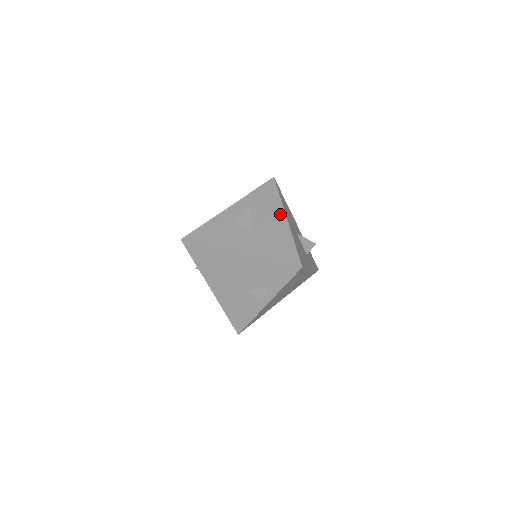
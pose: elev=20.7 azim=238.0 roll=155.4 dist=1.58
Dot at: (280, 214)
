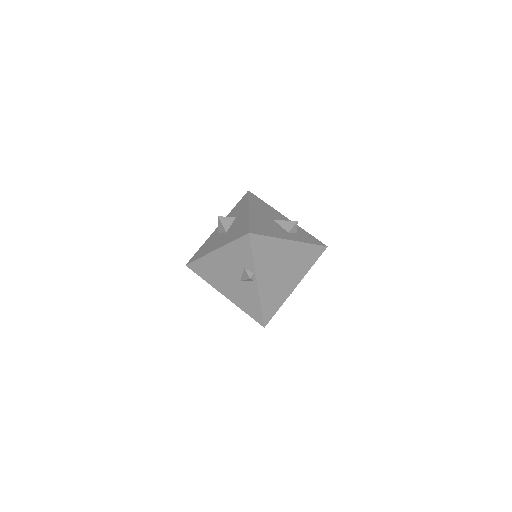
Dot at: (245, 210)
